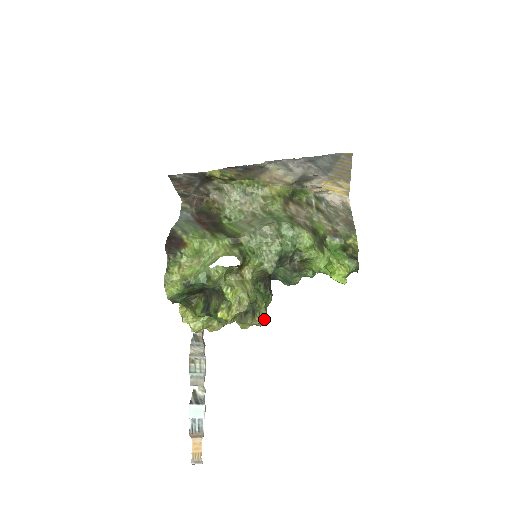
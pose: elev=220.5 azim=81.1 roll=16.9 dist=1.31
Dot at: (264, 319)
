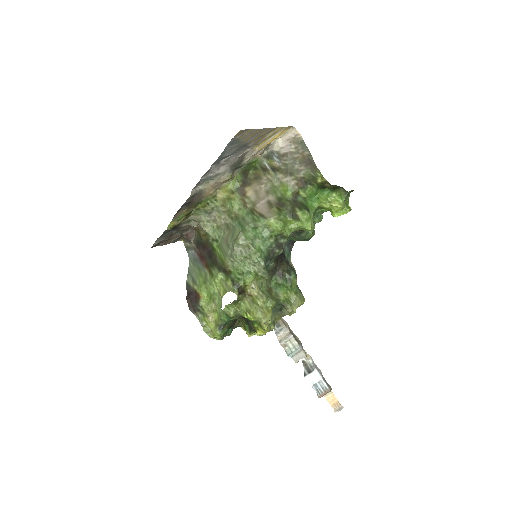
Dot at: (301, 298)
